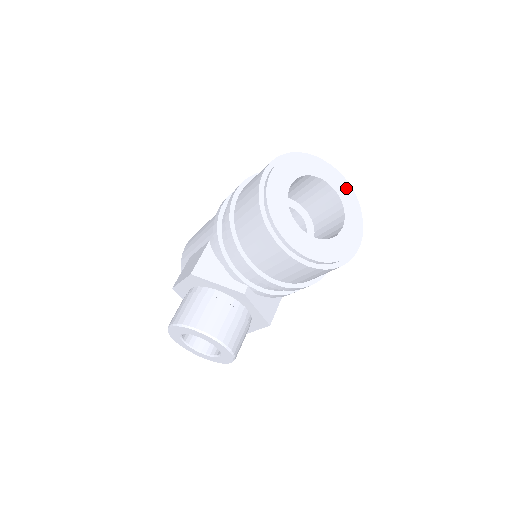
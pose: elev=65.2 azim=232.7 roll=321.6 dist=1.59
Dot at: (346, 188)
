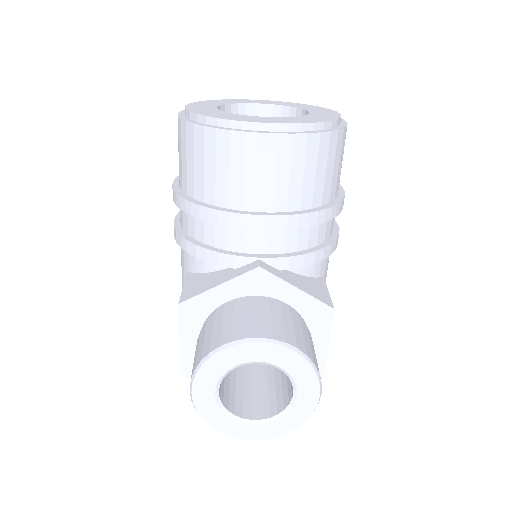
Dot at: (287, 103)
